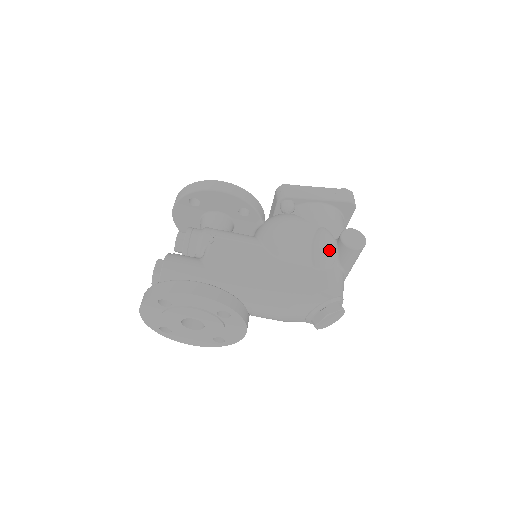
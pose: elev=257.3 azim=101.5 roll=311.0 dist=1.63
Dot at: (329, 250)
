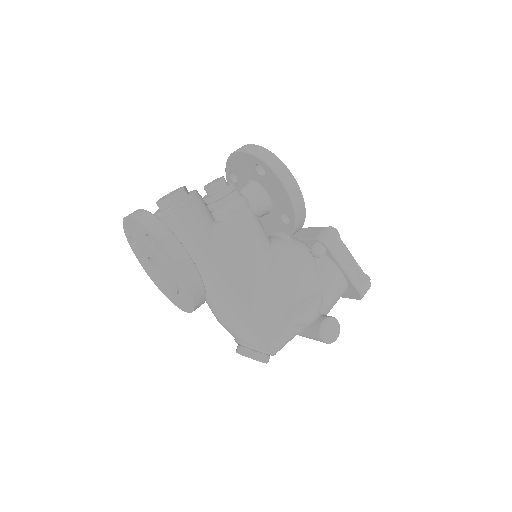
Dot at: (306, 318)
